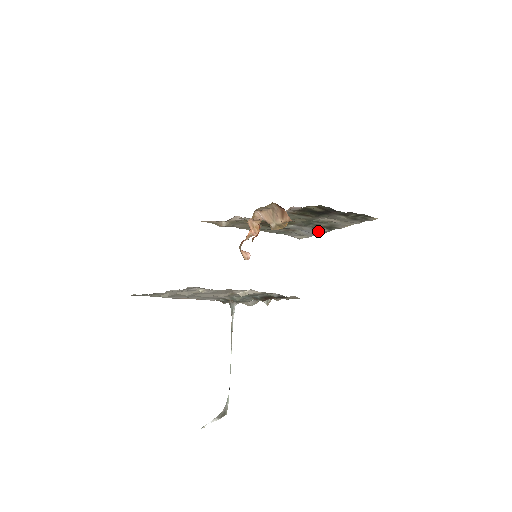
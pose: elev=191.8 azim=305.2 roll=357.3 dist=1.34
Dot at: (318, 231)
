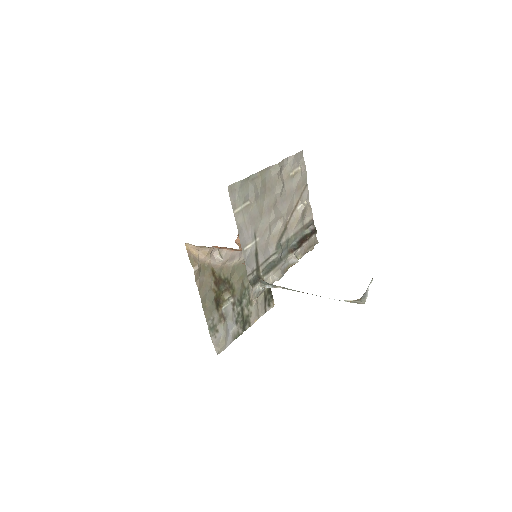
Dot at: (236, 331)
